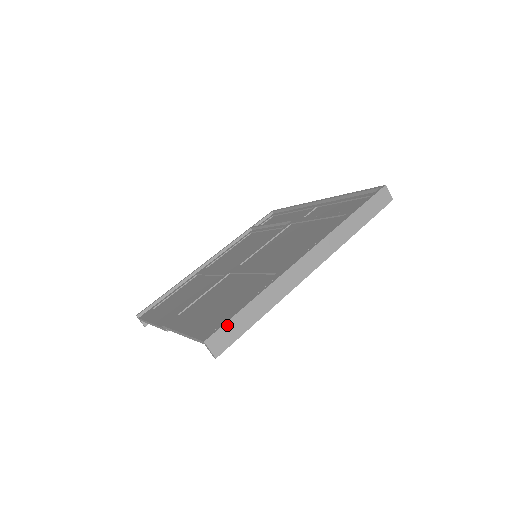
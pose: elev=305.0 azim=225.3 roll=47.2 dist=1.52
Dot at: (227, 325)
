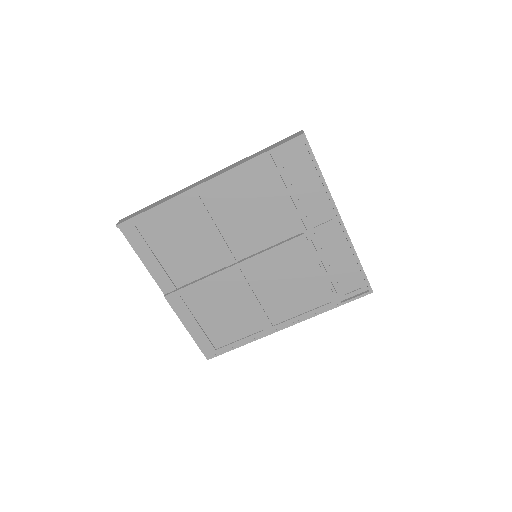
Dot at: (222, 353)
